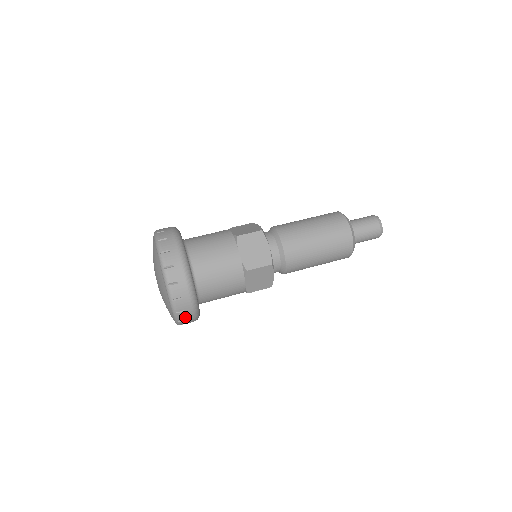
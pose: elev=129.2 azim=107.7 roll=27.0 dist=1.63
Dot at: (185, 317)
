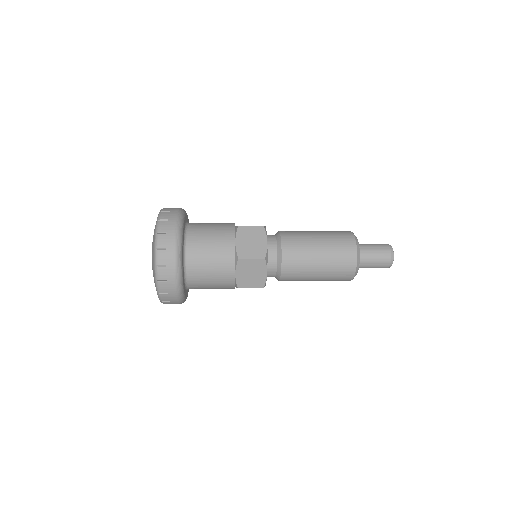
Dot at: (167, 290)
